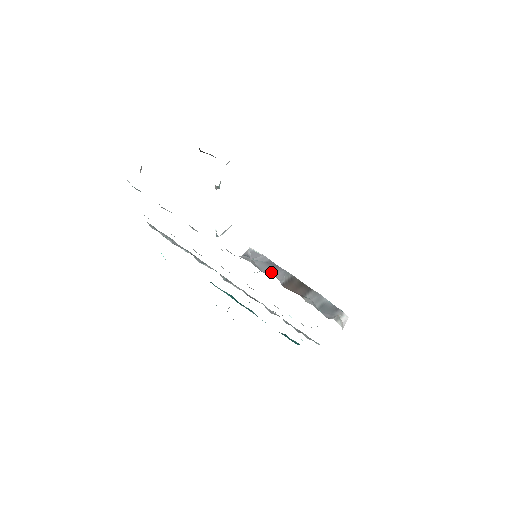
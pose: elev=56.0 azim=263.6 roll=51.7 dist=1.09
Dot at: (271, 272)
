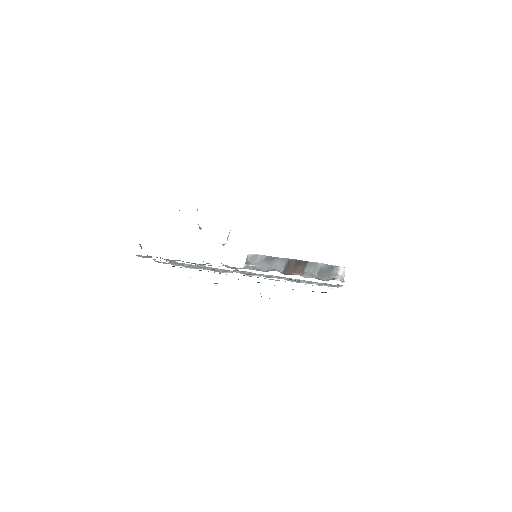
Dot at: (271, 267)
